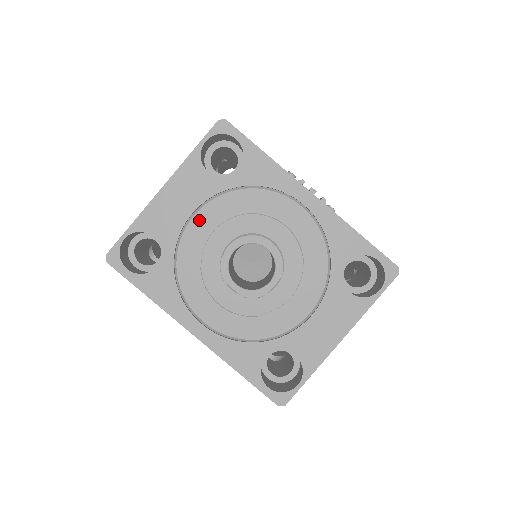
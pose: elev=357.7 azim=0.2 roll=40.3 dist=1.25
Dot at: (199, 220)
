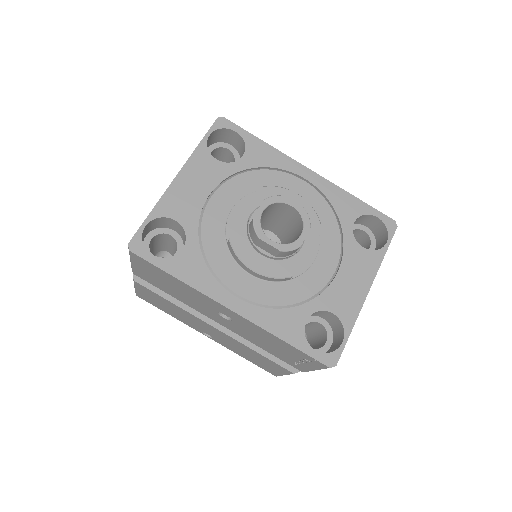
Dot at: (216, 201)
